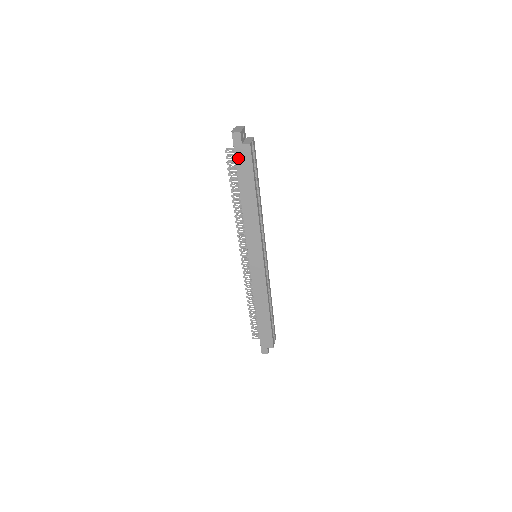
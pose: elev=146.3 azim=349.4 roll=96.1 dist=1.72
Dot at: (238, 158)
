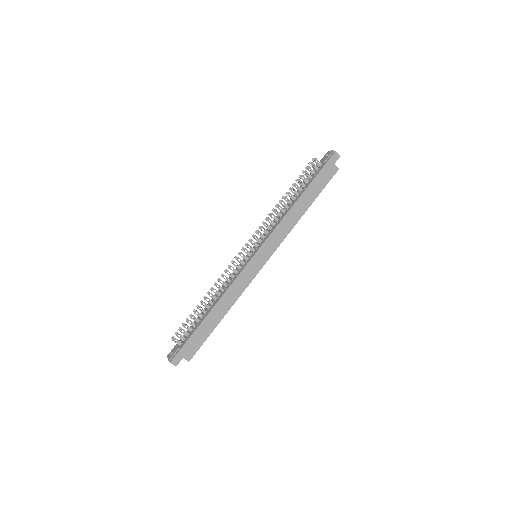
Dot at: (324, 170)
